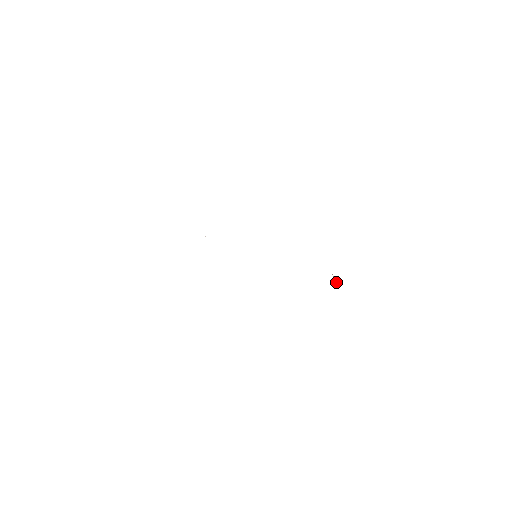
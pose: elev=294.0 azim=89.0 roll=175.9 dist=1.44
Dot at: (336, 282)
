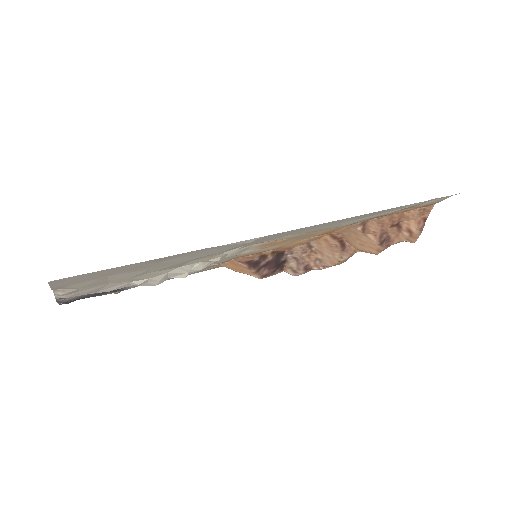
Dot at: (362, 221)
